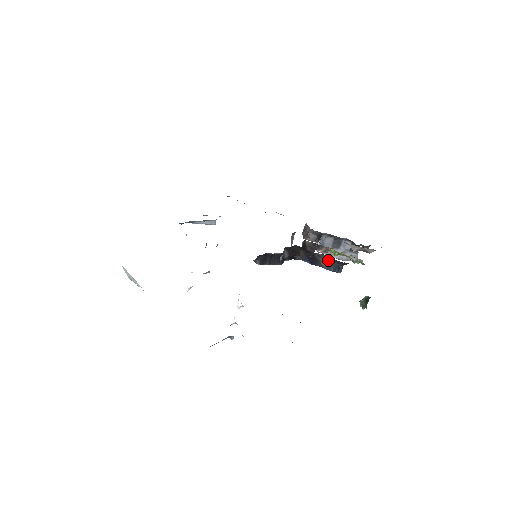
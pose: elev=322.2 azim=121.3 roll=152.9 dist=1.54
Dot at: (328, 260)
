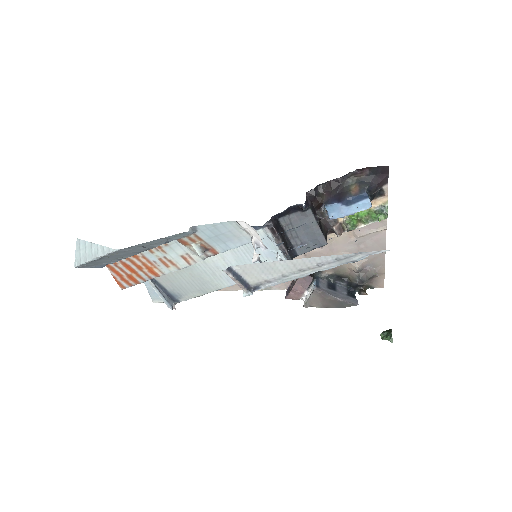
Dot at: (358, 185)
